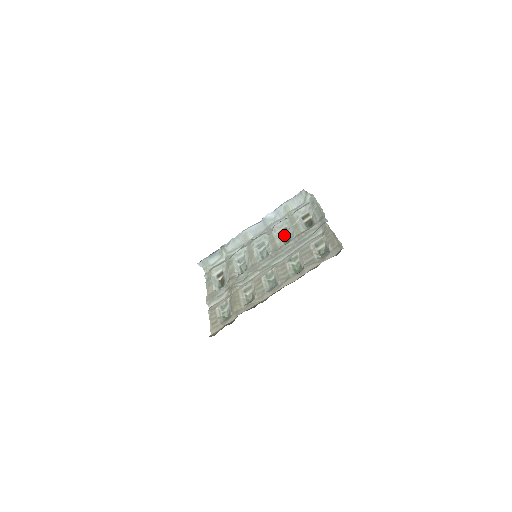
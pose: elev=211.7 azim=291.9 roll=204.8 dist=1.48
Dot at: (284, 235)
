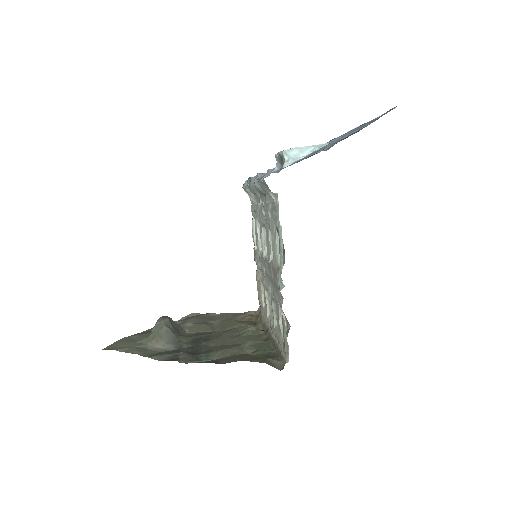
Dot at: occluded
